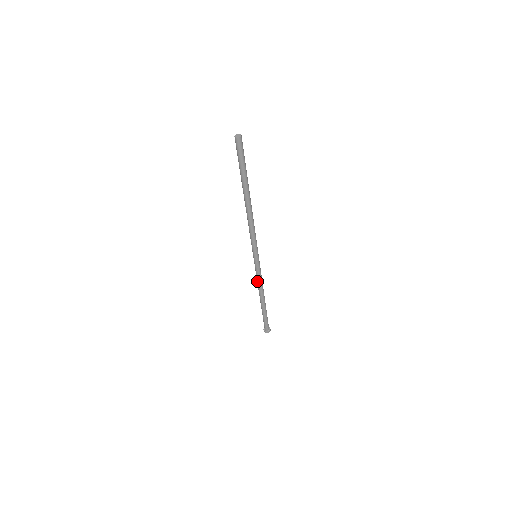
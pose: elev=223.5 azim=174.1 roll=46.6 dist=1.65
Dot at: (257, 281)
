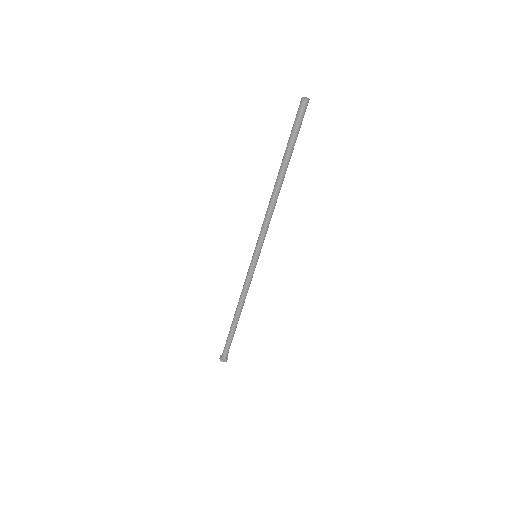
Dot at: (244, 290)
